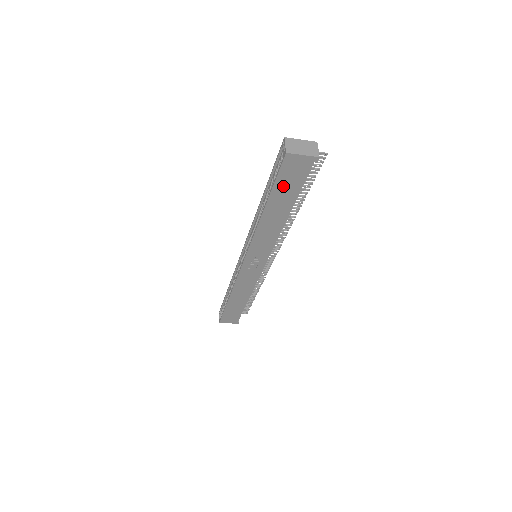
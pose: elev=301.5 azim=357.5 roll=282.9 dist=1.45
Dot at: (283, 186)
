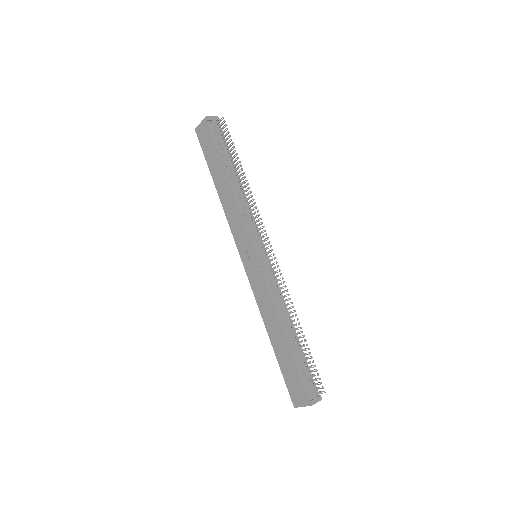
Dot at: (209, 155)
